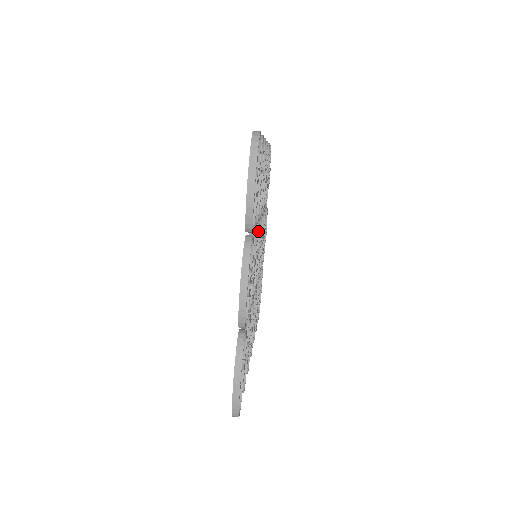
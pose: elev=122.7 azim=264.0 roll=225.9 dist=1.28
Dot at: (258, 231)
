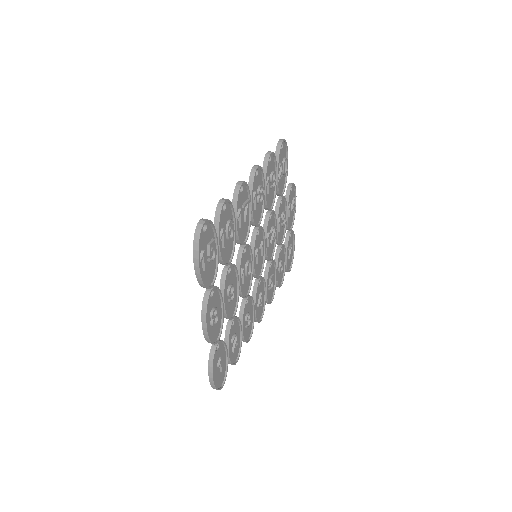
Dot at: (242, 255)
